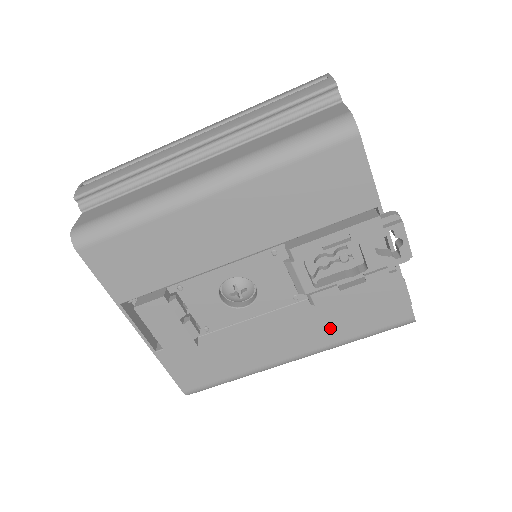
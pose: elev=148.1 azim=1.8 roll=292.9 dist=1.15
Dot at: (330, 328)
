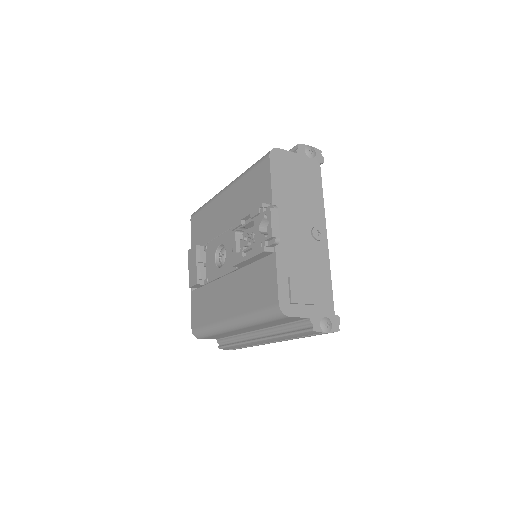
Dot at: (244, 298)
